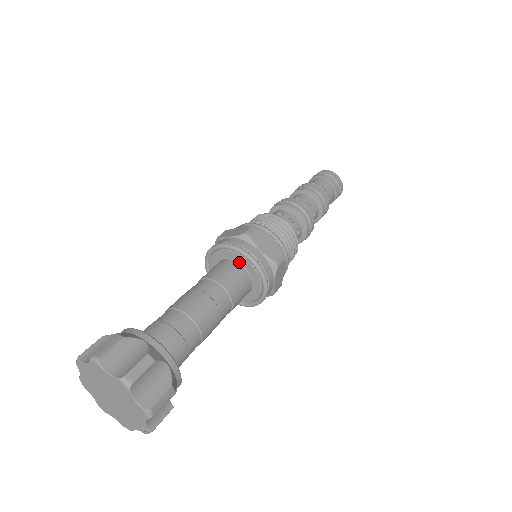
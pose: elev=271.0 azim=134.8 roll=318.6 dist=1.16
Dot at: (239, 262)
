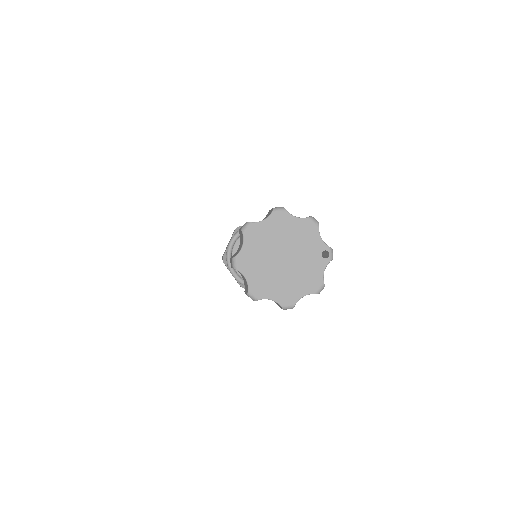
Dot at: occluded
